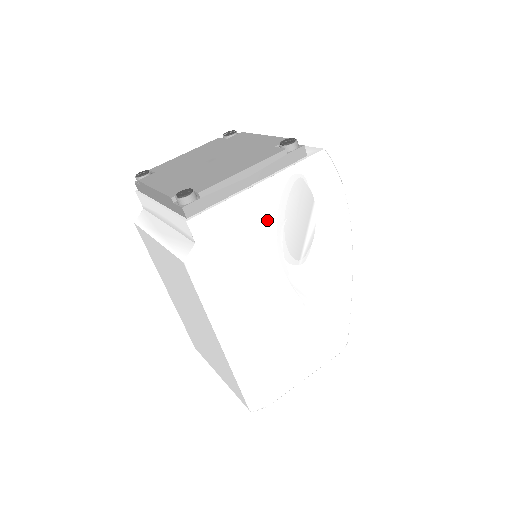
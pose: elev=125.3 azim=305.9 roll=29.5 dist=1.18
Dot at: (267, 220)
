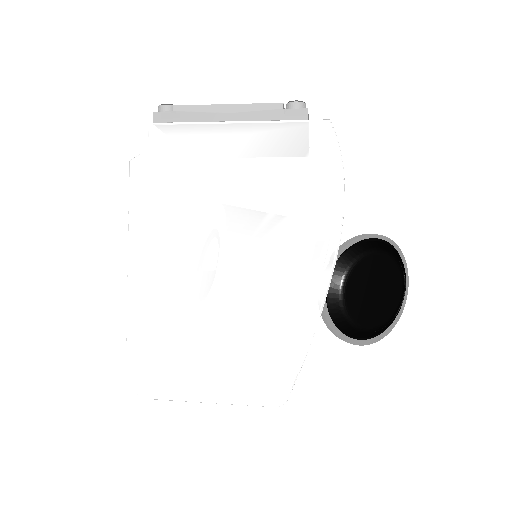
Dot at: (229, 163)
